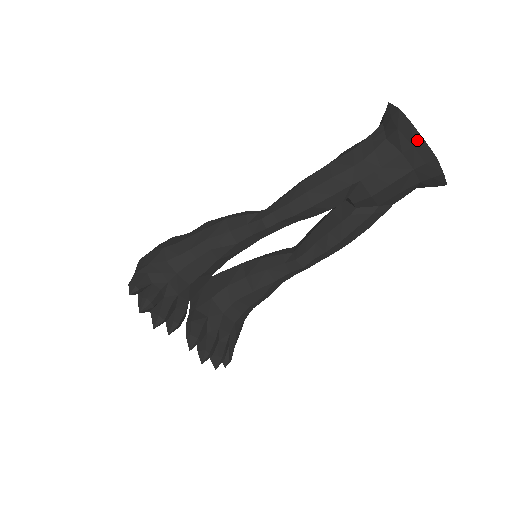
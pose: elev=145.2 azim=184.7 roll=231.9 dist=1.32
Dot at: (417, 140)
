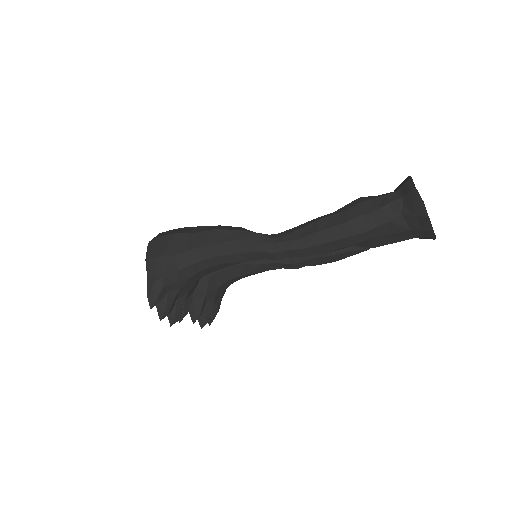
Dot at: (428, 228)
